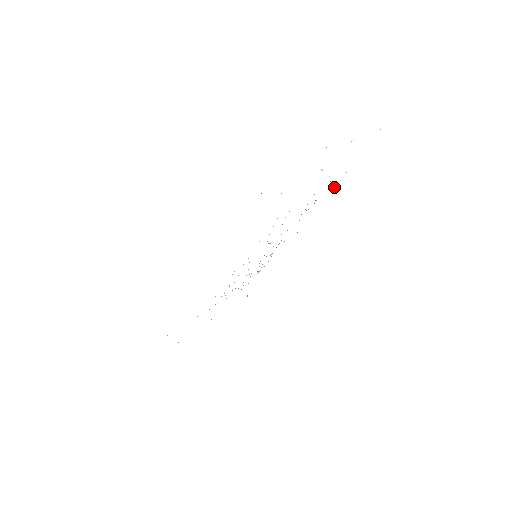
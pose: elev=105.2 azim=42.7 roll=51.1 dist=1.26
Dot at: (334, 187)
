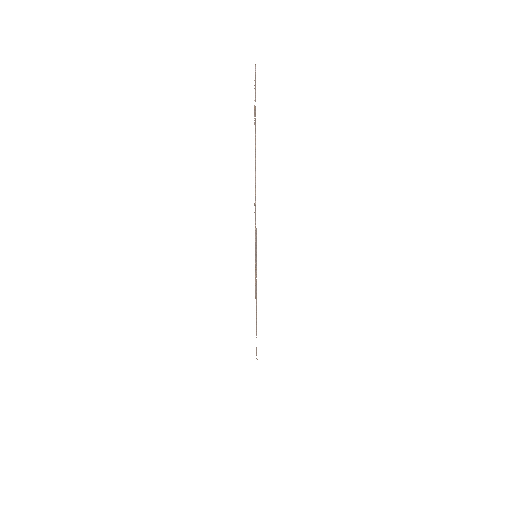
Dot at: occluded
